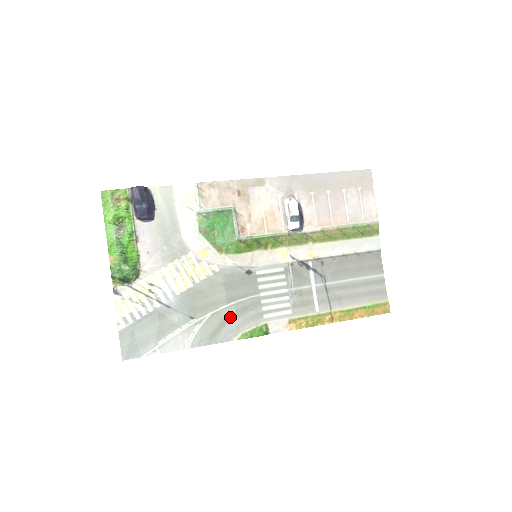
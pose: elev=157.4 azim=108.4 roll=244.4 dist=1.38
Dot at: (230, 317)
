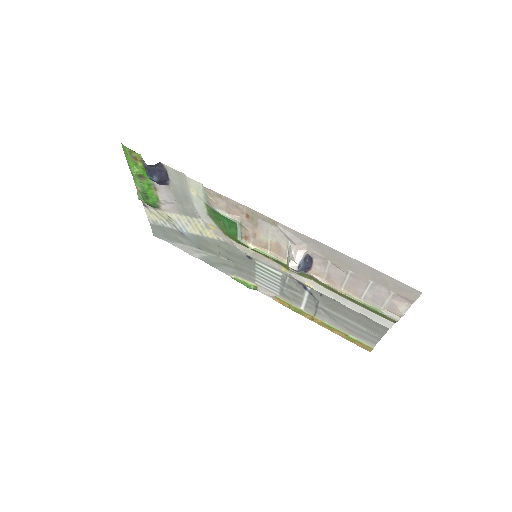
Dot at: (229, 265)
